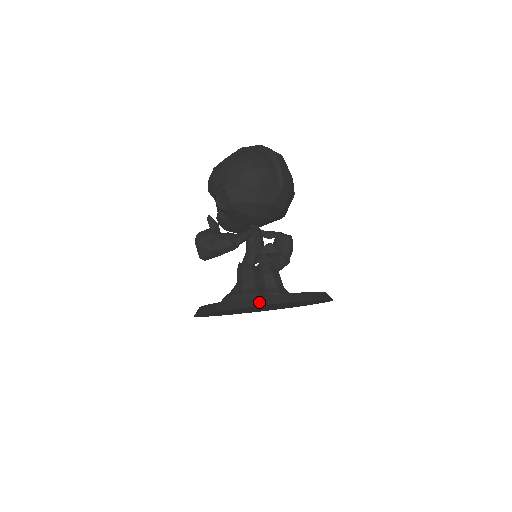
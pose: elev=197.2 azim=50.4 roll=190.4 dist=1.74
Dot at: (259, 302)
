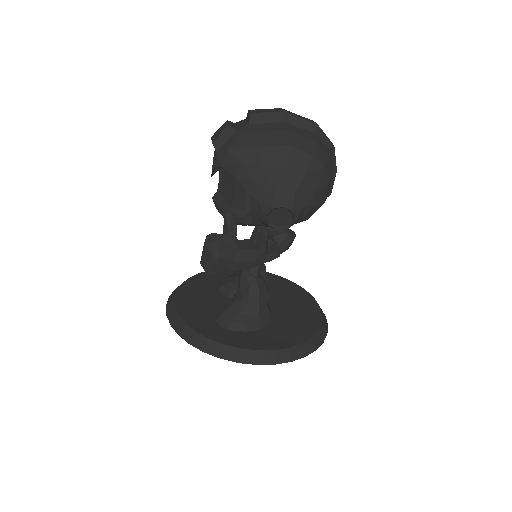
Dot at: (305, 351)
